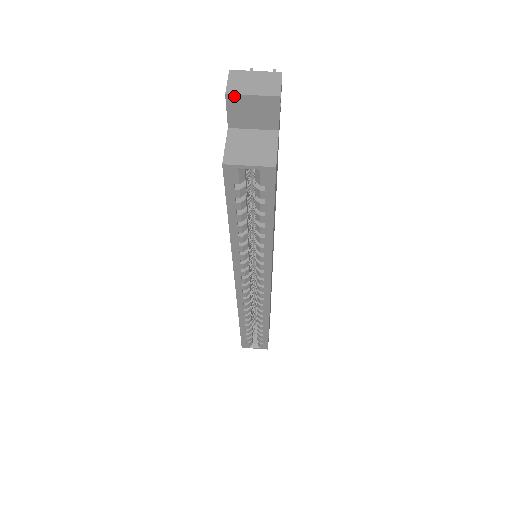
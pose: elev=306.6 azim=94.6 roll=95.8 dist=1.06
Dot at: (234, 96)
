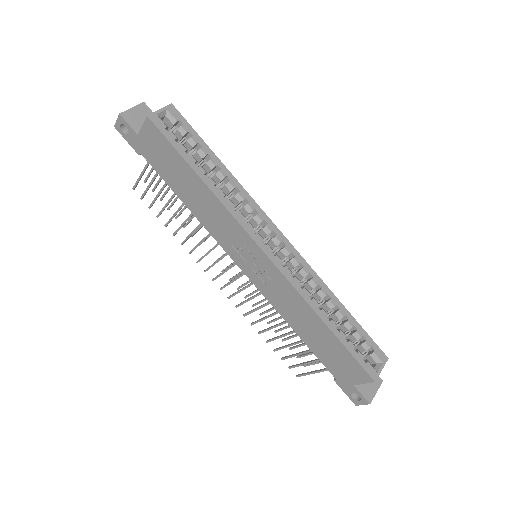
Dot at: (124, 113)
